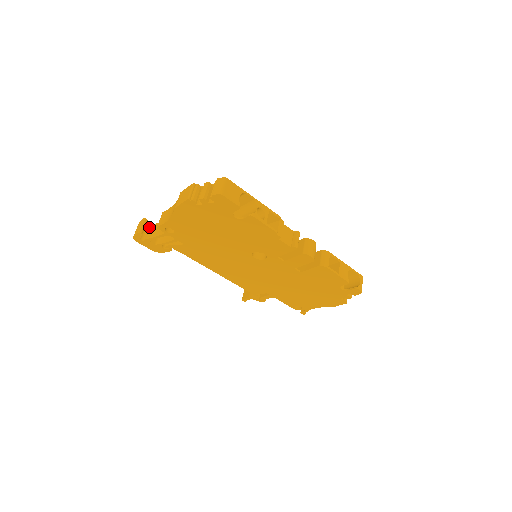
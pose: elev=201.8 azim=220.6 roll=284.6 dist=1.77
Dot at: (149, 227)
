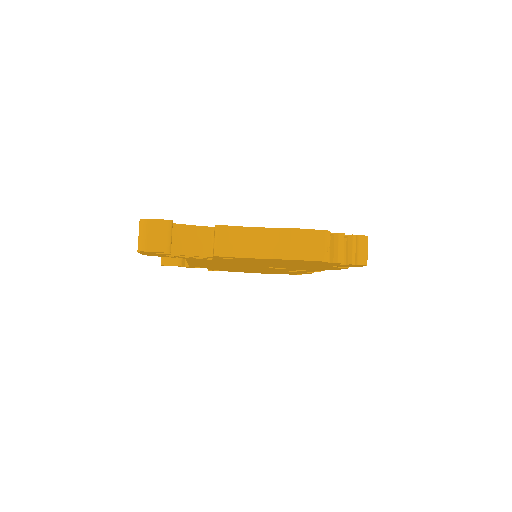
Dot at: occluded
